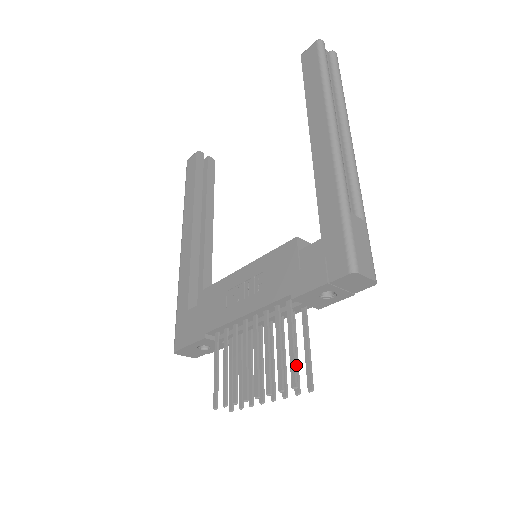
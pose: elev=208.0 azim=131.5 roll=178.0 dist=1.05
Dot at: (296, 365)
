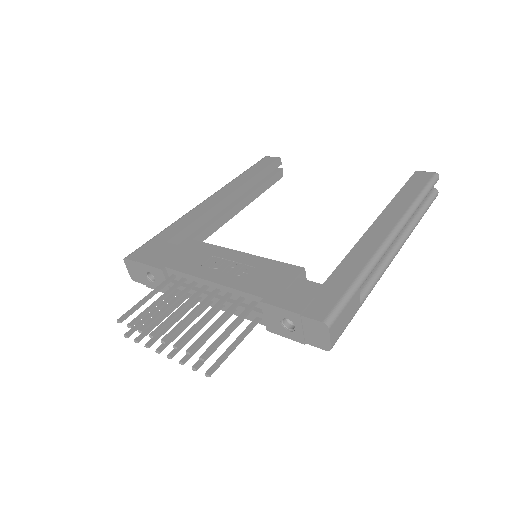
Dot at: occluded
